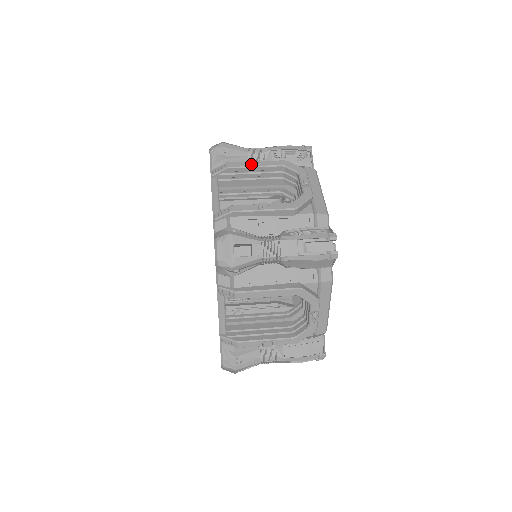
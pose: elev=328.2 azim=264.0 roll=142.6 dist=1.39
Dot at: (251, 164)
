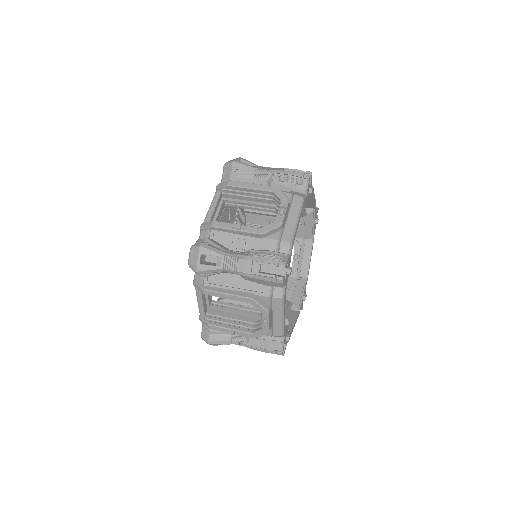
Dot at: (247, 185)
